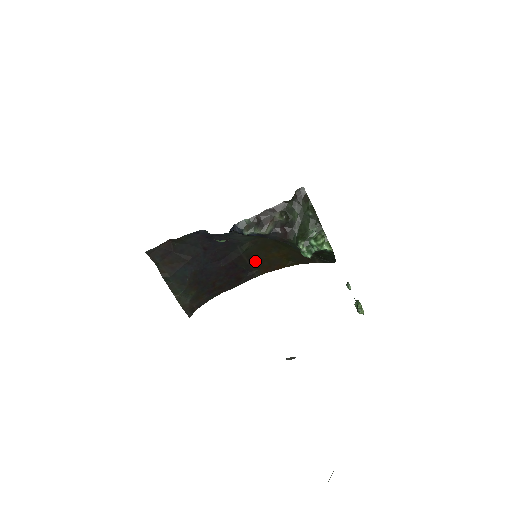
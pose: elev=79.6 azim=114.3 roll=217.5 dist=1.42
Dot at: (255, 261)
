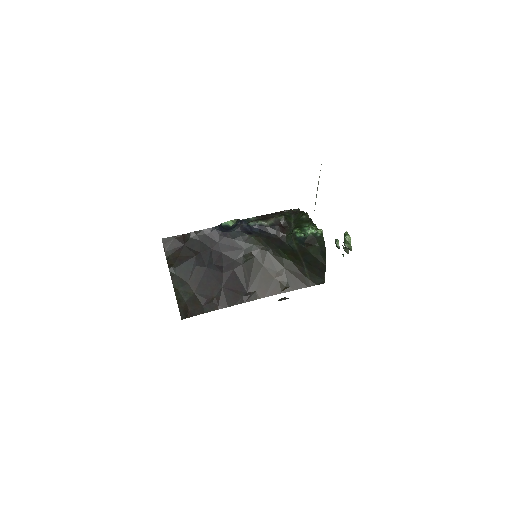
Dot at: (254, 279)
